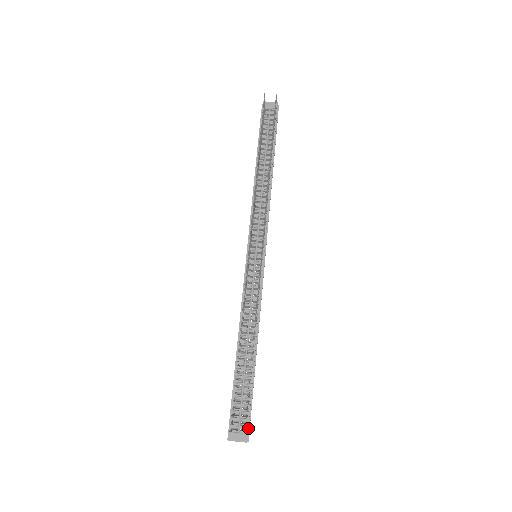
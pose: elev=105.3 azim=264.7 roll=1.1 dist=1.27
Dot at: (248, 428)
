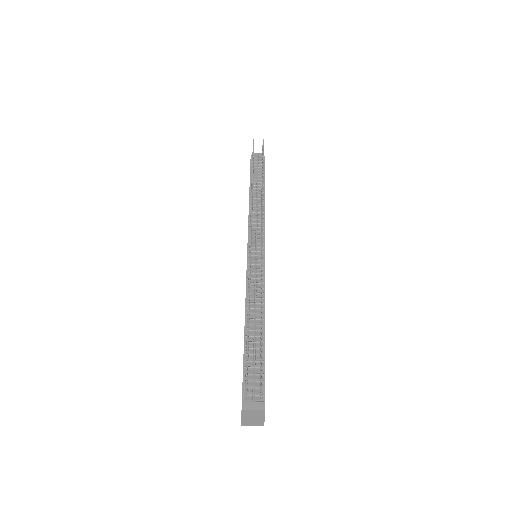
Dot at: (263, 399)
